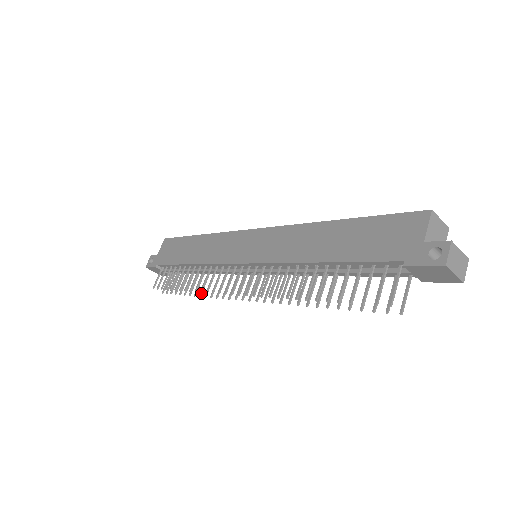
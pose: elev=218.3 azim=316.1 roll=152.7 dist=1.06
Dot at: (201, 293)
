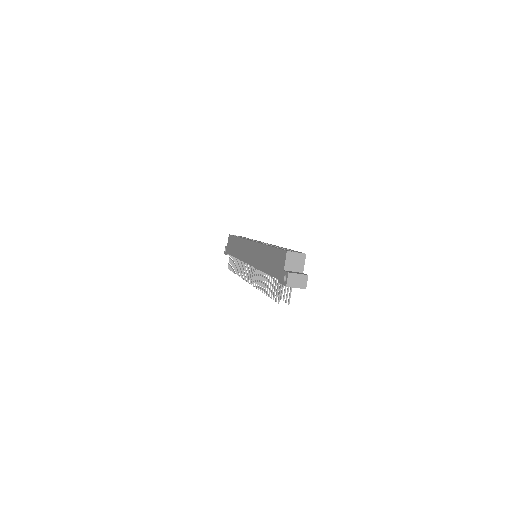
Dot at: occluded
